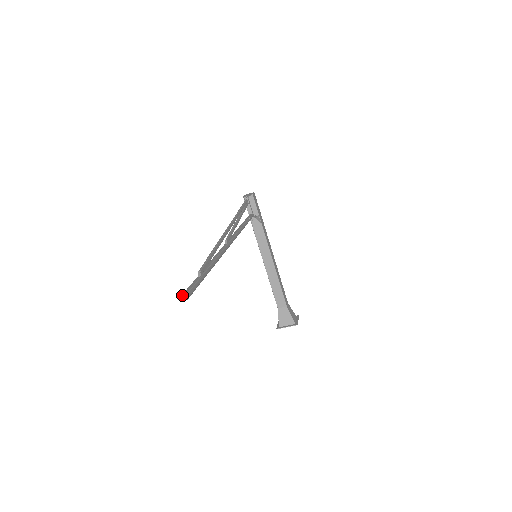
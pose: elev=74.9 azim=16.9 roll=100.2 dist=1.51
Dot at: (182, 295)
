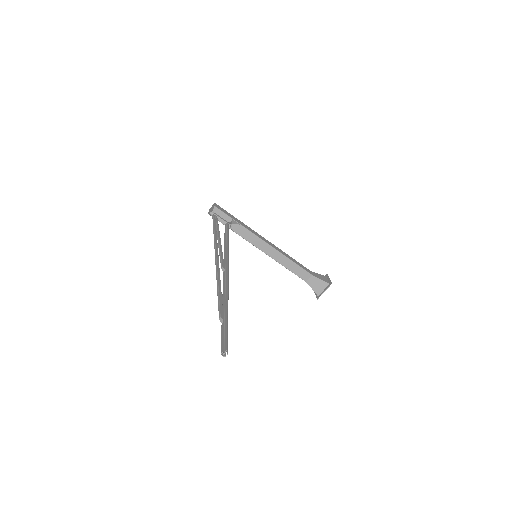
Dot at: (221, 353)
